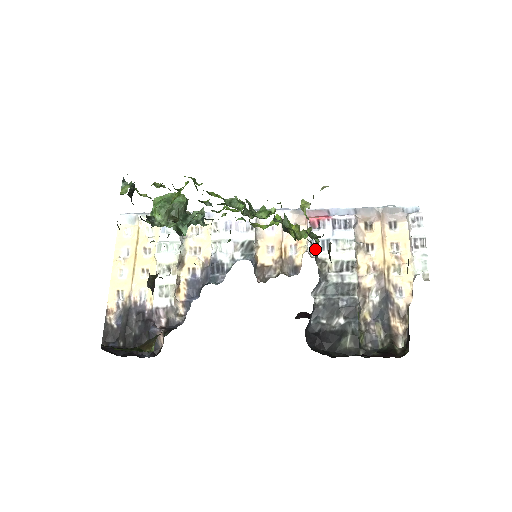
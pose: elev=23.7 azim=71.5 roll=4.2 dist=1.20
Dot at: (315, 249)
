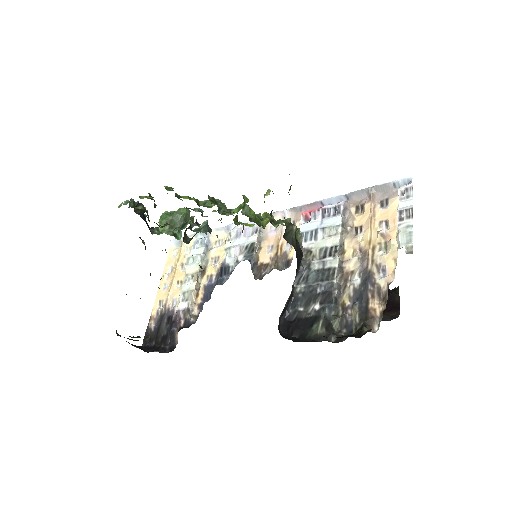
Dot at: (304, 240)
